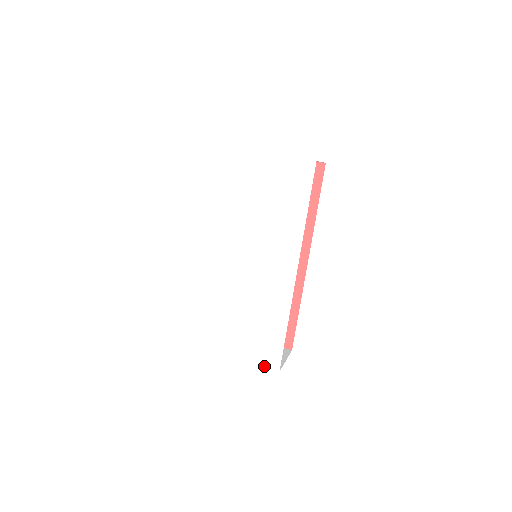
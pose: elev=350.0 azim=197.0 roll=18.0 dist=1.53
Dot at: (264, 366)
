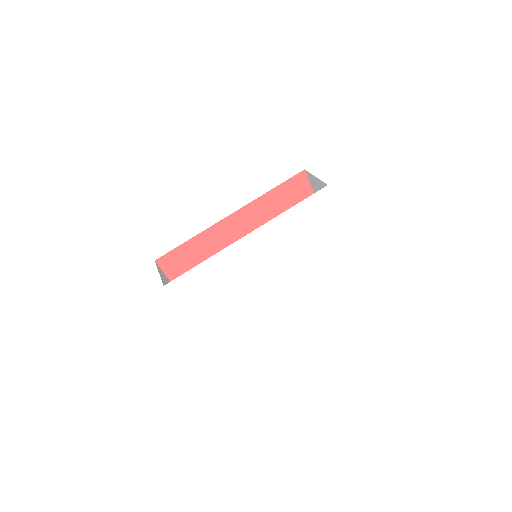
Dot at: (202, 334)
